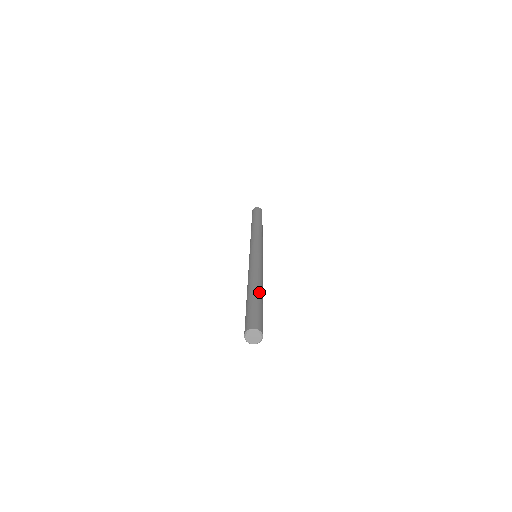
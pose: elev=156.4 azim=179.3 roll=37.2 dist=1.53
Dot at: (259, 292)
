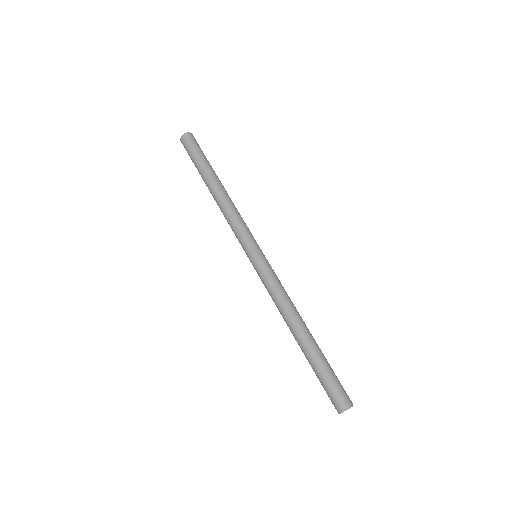
Dot at: occluded
